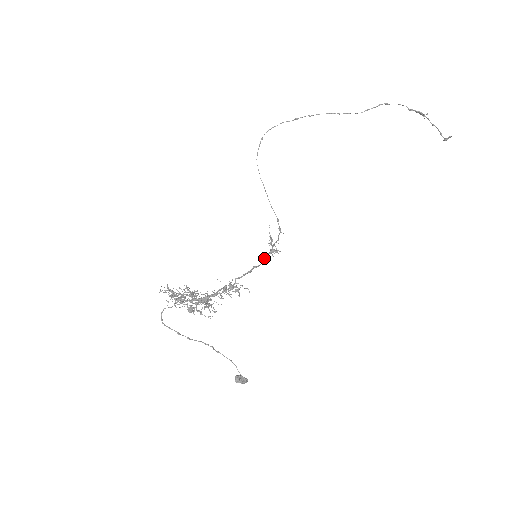
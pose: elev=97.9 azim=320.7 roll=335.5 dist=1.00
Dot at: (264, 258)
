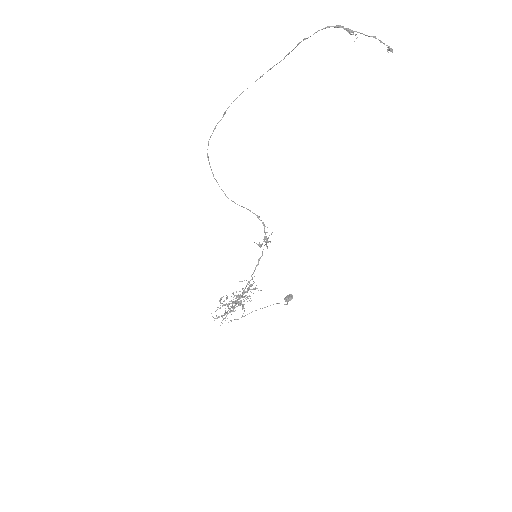
Dot at: occluded
